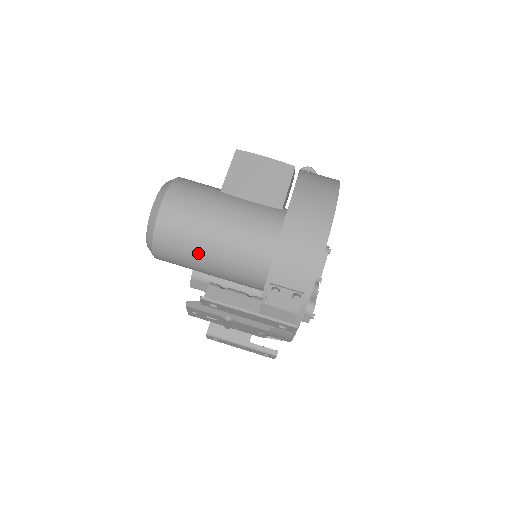
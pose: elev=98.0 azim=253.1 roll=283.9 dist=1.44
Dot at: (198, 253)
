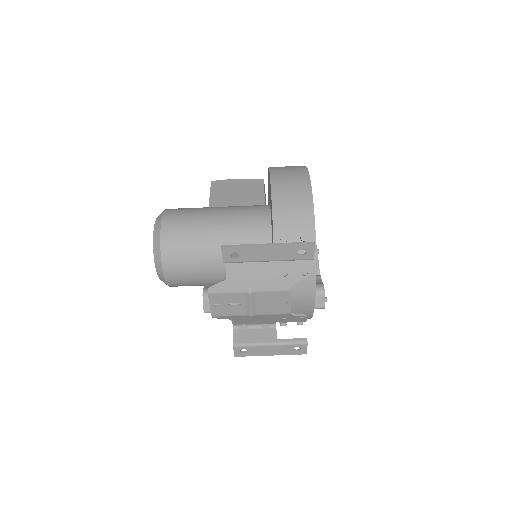
Dot at: (205, 252)
